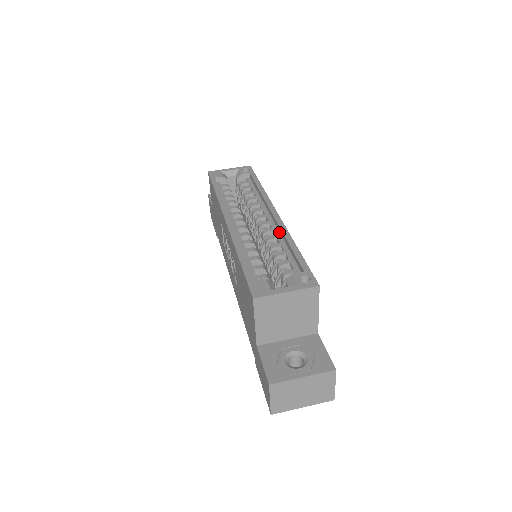
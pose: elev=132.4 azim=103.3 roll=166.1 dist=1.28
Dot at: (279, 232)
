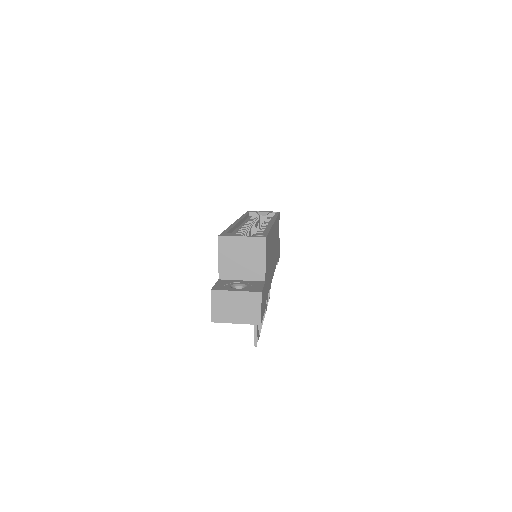
Dot at: occluded
